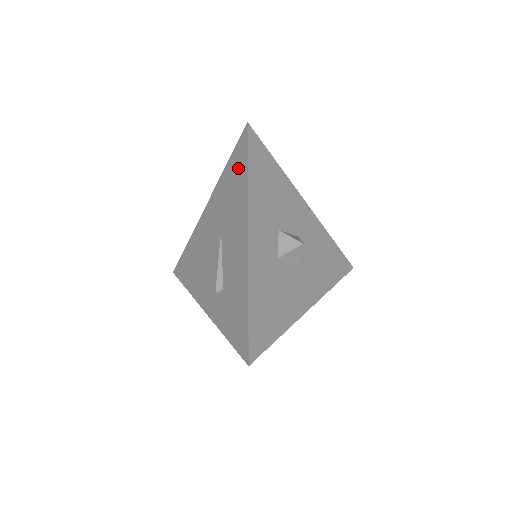
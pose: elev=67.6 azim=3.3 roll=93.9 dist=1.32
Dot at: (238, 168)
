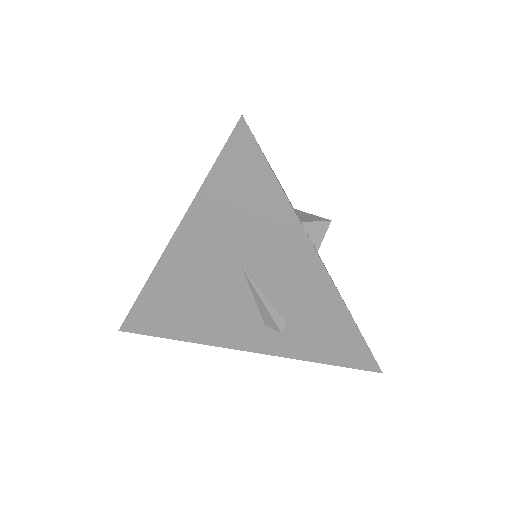
Dot at: (248, 184)
